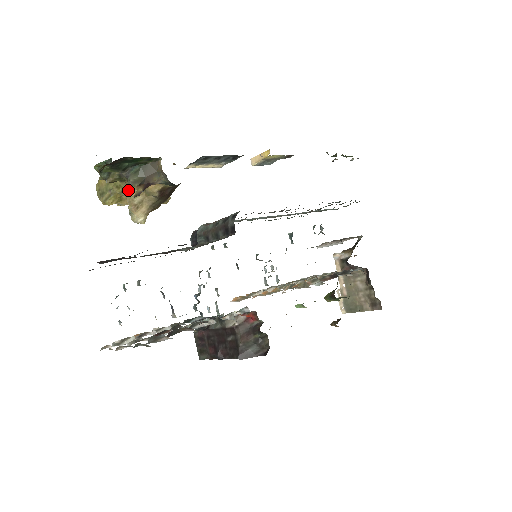
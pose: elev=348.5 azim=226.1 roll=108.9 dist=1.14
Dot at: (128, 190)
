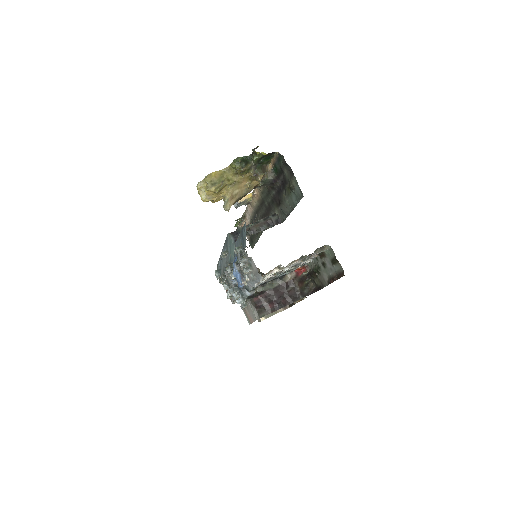
Dot at: (235, 183)
